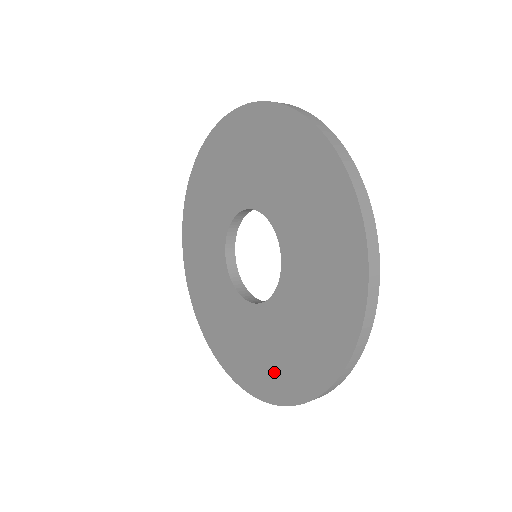
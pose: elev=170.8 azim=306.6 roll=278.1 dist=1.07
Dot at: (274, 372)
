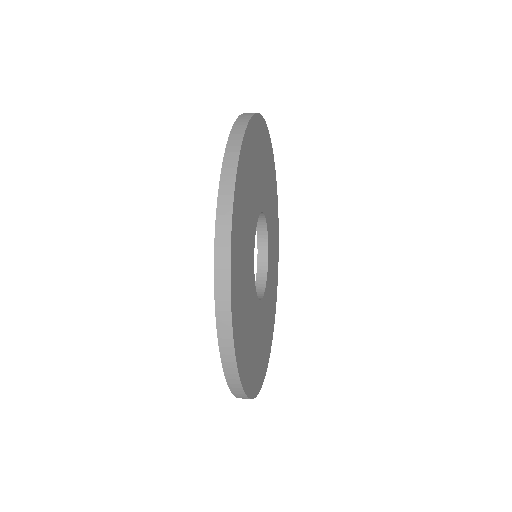
Dot at: occluded
